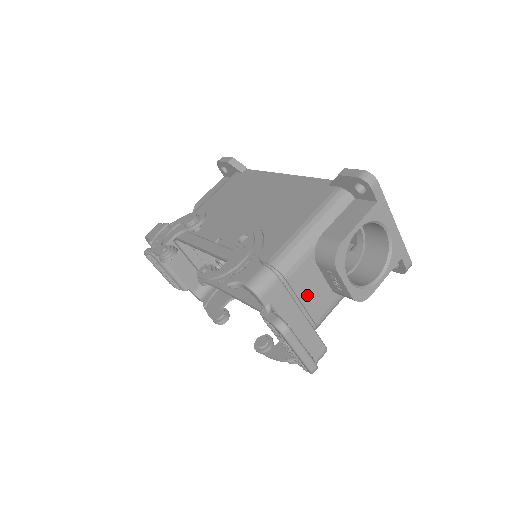
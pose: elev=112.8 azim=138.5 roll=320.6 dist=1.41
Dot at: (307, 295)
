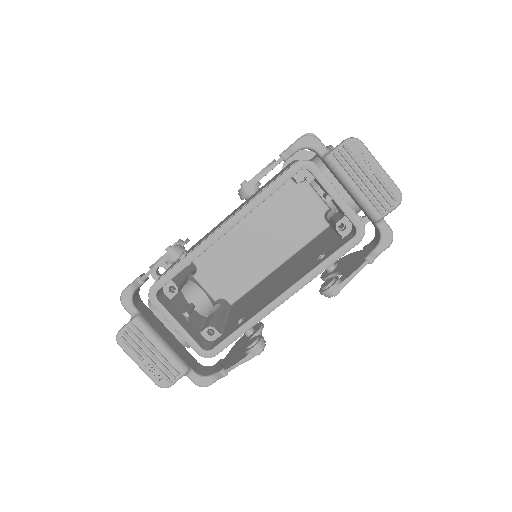
Dot at: occluded
